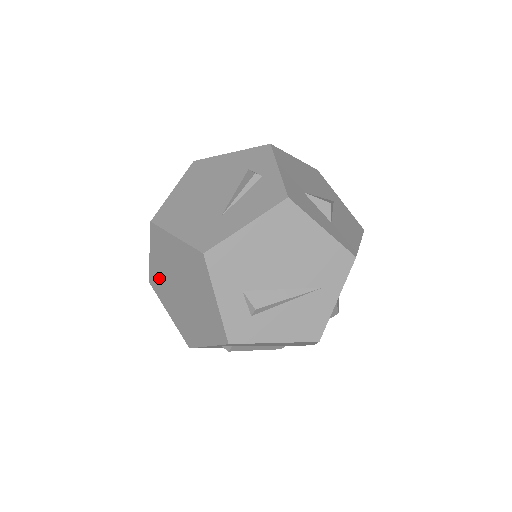
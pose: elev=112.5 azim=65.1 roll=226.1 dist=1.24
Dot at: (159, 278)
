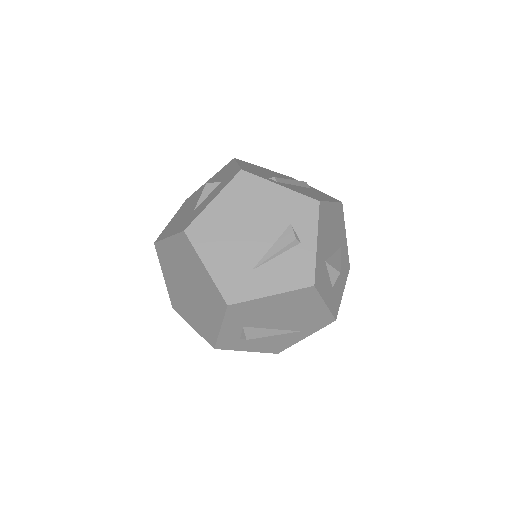
Dot at: (168, 256)
